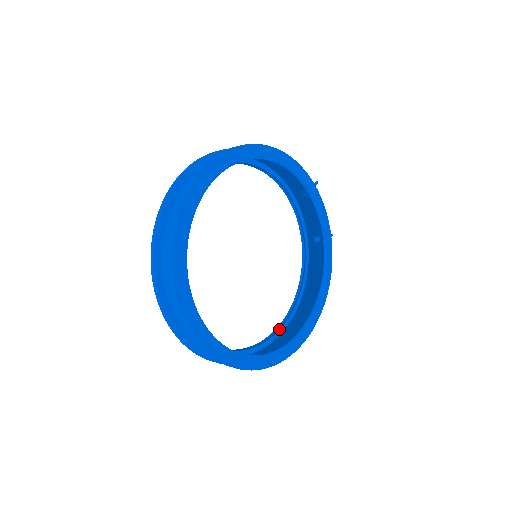
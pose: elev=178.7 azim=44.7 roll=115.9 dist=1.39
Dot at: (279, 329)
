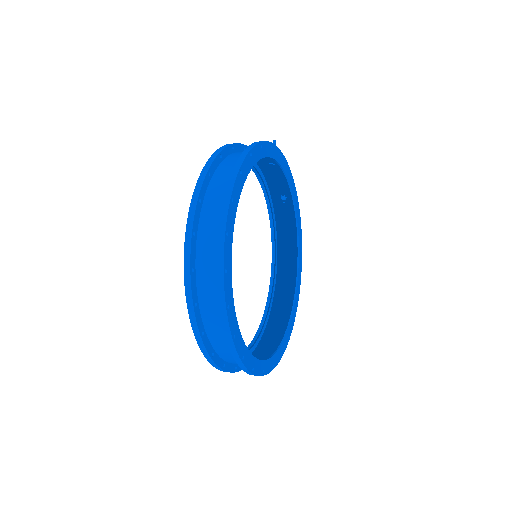
Dot at: (269, 293)
